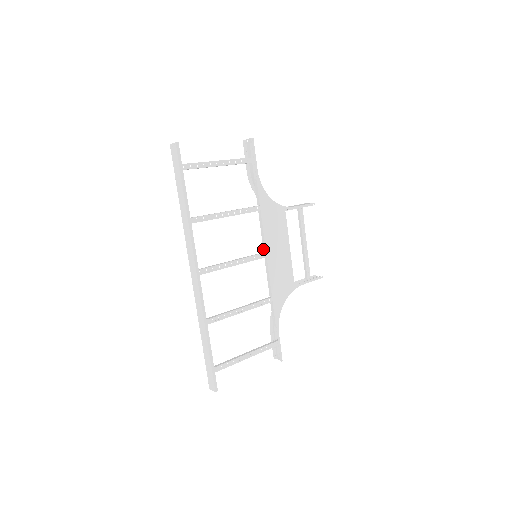
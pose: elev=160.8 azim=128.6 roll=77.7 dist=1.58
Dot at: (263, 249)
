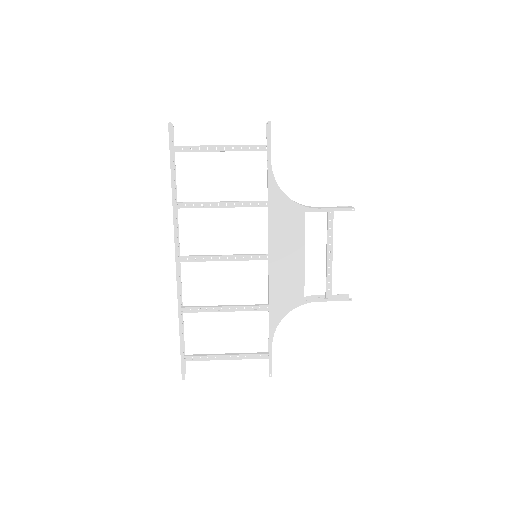
Dot at: (268, 250)
